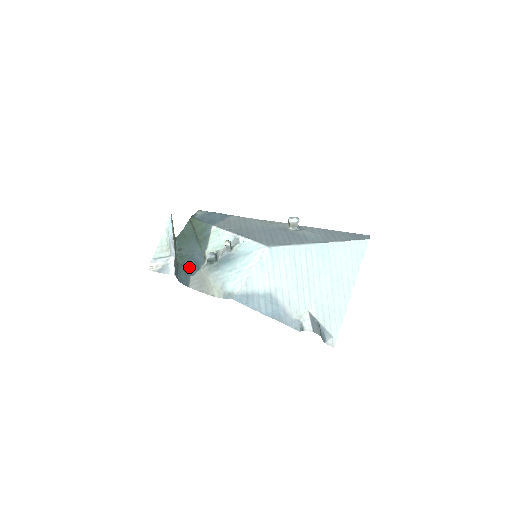
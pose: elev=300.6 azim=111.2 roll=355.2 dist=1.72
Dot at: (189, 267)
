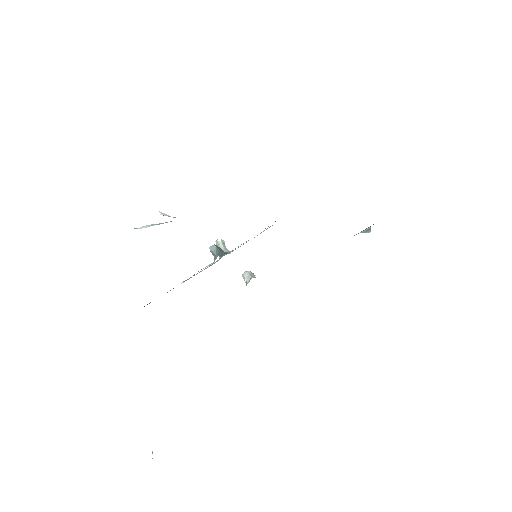
Dot at: occluded
